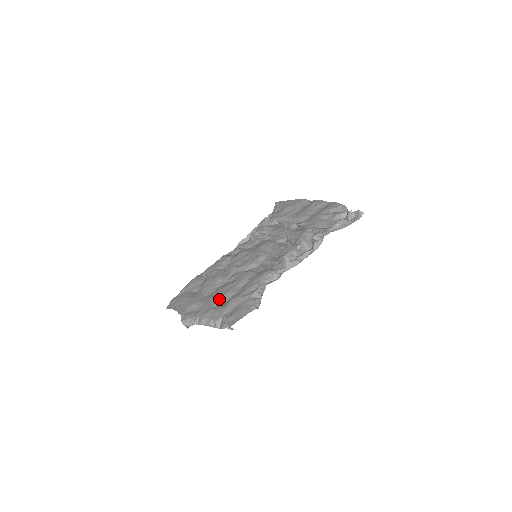
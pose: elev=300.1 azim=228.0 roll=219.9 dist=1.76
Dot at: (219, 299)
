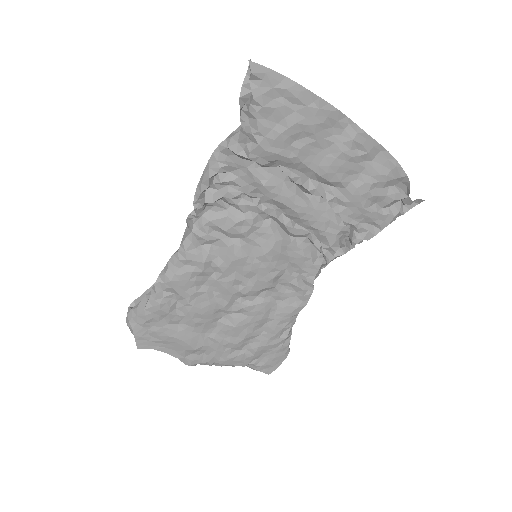
Dot at: (237, 346)
